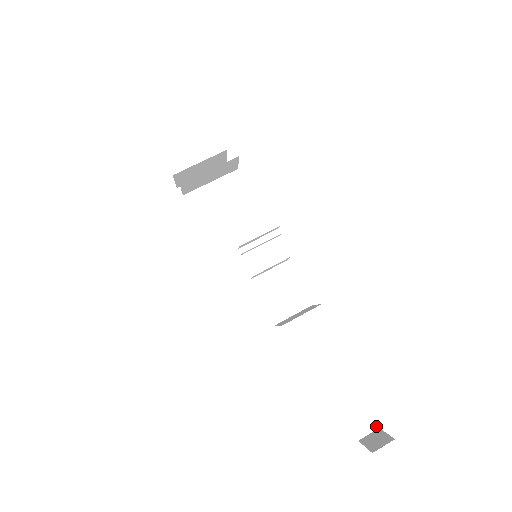
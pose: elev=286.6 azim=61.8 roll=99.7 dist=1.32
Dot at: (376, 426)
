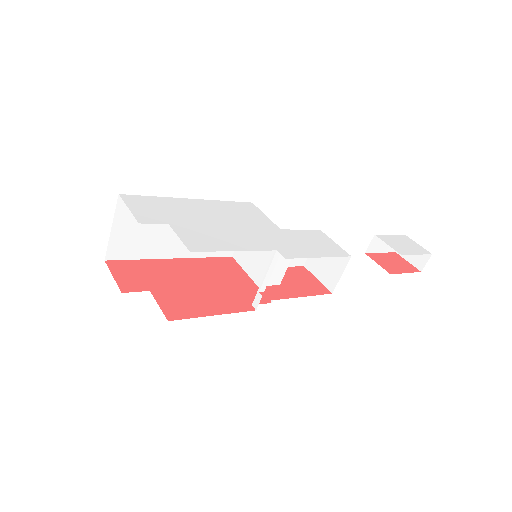
Dot at: (403, 236)
